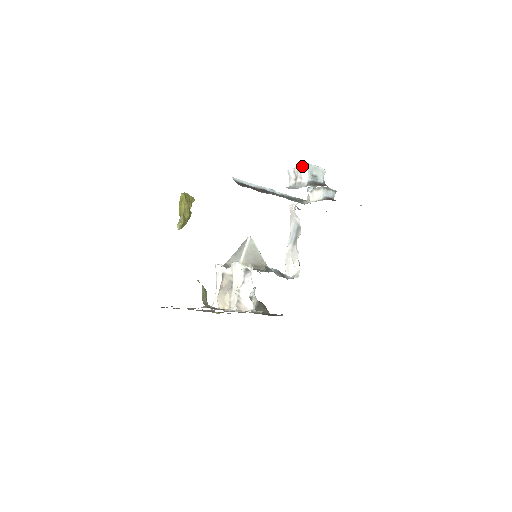
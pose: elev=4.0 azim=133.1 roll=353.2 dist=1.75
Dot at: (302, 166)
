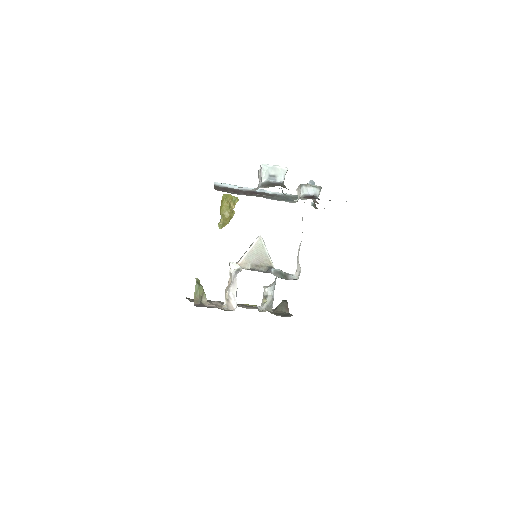
Dot at: (260, 167)
